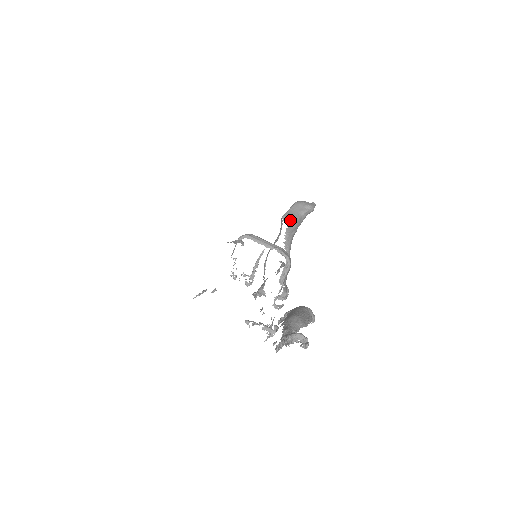
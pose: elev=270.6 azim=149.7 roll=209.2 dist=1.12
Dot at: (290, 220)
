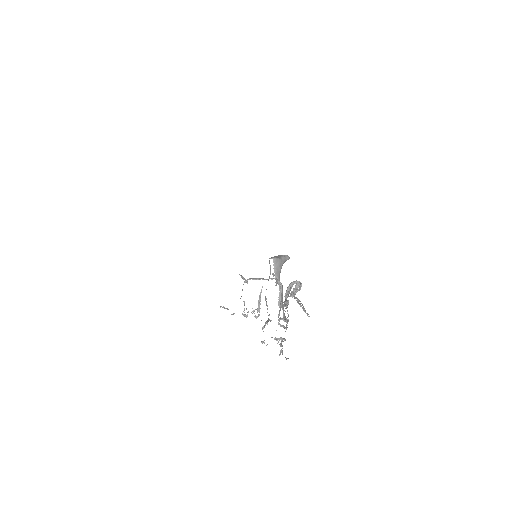
Dot at: (274, 258)
